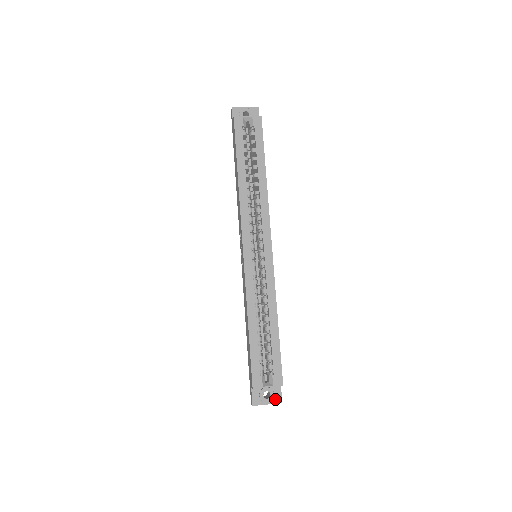
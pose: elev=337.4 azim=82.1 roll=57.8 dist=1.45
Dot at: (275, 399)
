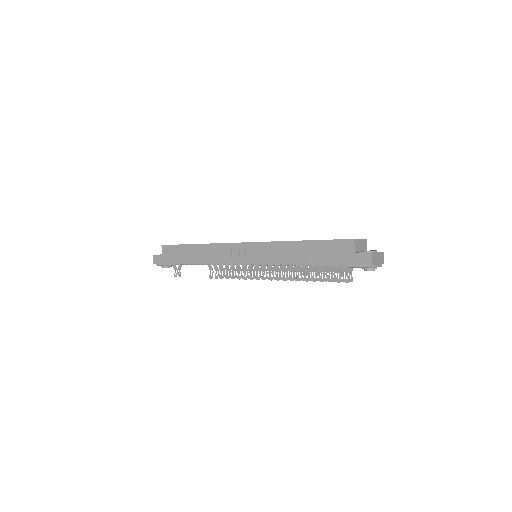
Dot at: occluded
